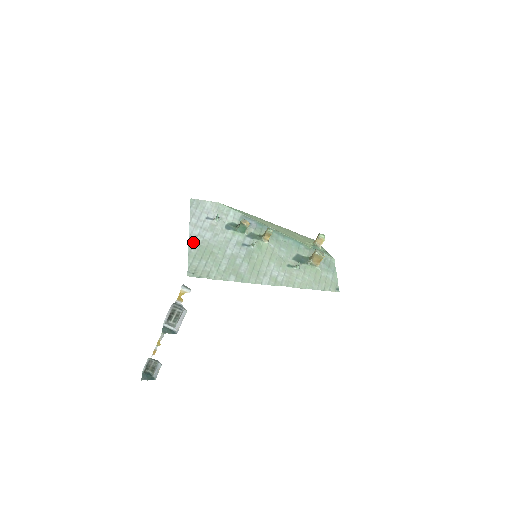
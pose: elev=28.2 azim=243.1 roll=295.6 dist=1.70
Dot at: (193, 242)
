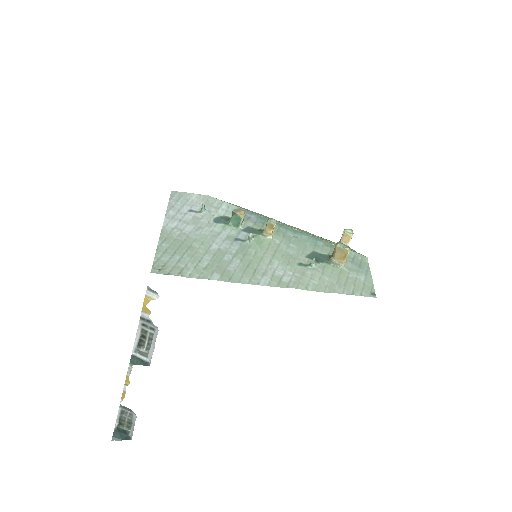
Dot at: (166, 235)
